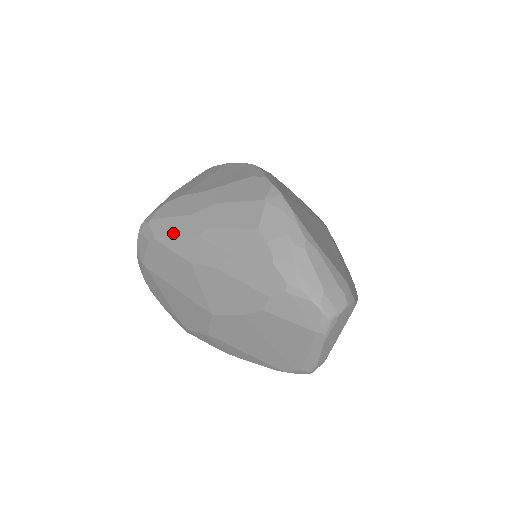
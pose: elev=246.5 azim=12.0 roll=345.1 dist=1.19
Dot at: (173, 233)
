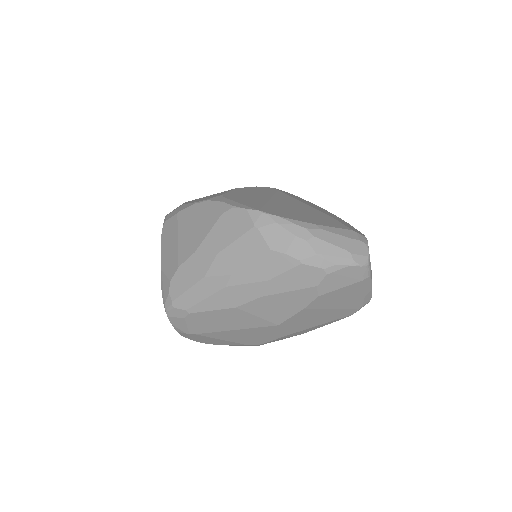
Dot at: (202, 299)
